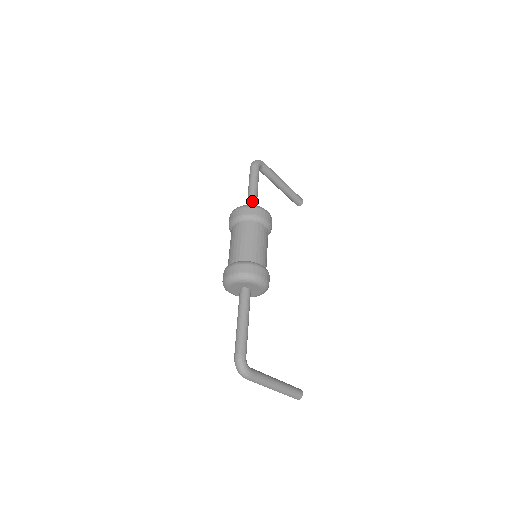
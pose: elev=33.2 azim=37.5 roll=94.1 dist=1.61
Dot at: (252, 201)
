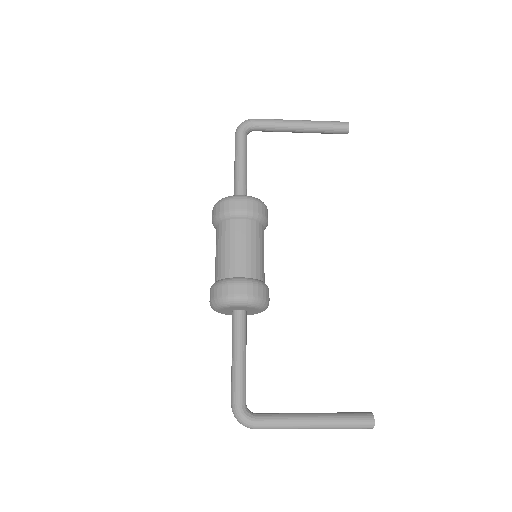
Dot at: (235, 187)
